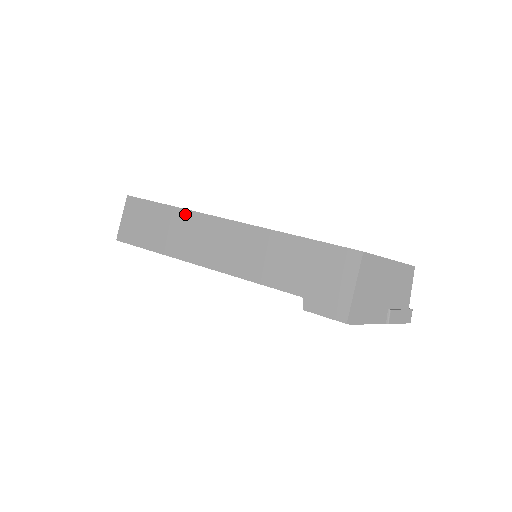
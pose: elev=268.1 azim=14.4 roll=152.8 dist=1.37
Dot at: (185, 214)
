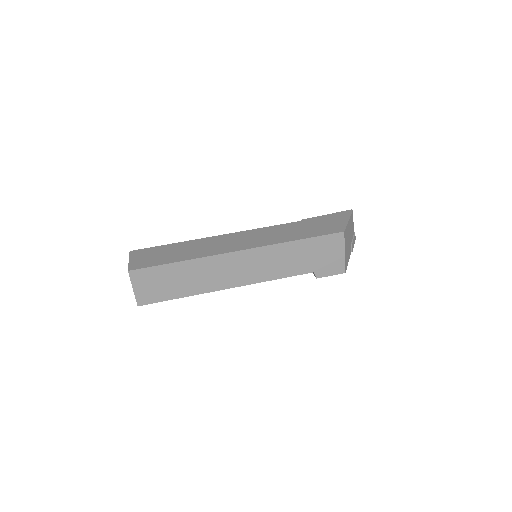
Dot at: (198, 262)
